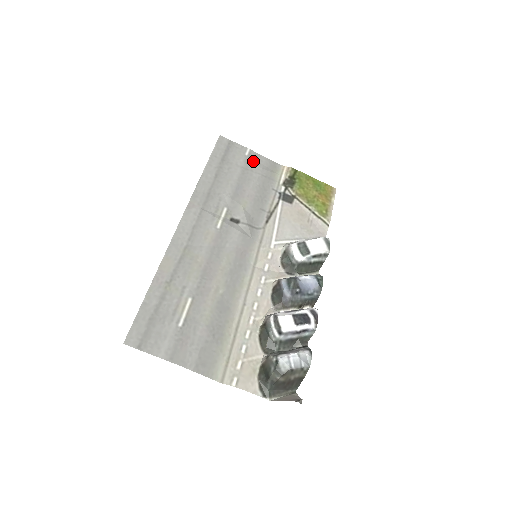
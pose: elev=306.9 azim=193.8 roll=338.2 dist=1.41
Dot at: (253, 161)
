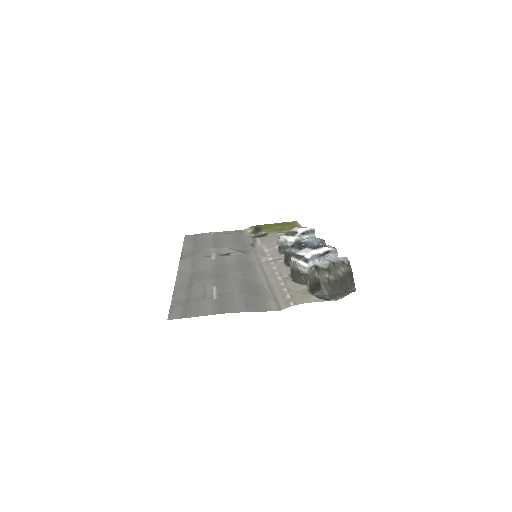
Dot at: (220, 234)
